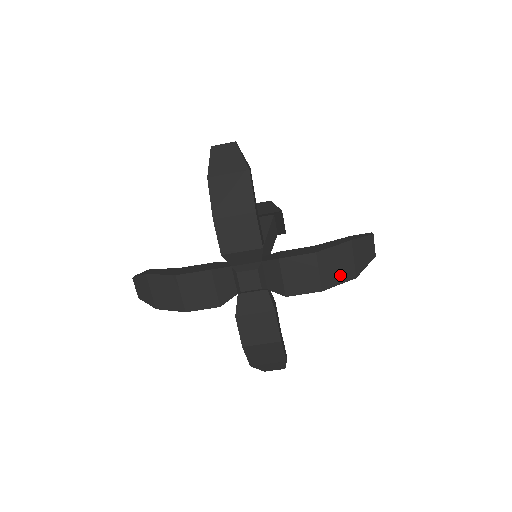
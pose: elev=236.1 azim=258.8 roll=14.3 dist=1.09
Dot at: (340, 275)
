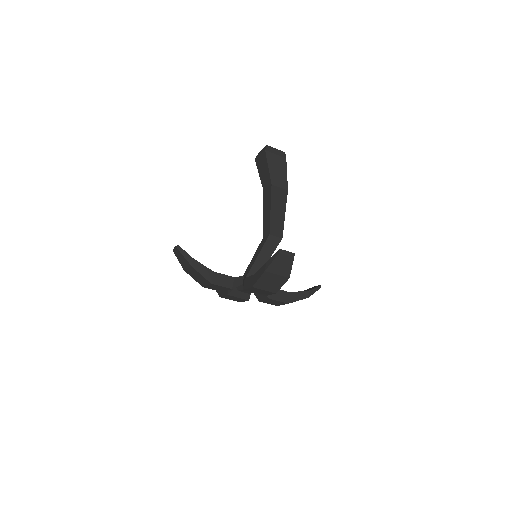
Dot at: occluded
